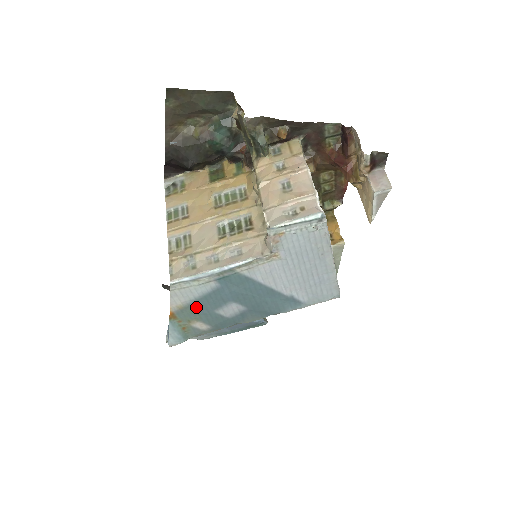
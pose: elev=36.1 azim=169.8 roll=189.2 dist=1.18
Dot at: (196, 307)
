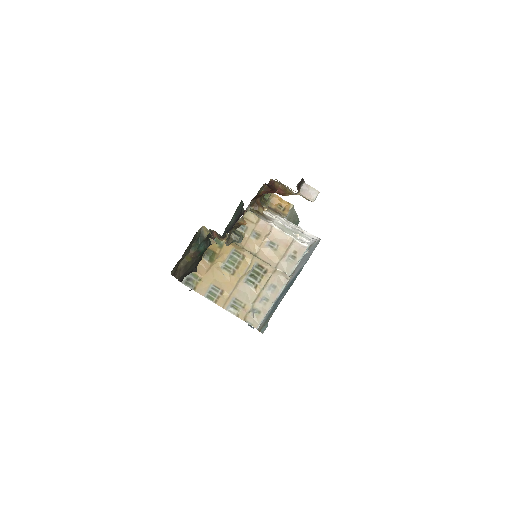
Dot at: occluded
